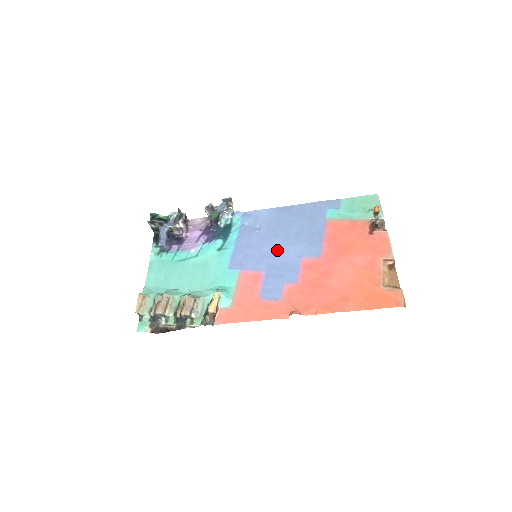
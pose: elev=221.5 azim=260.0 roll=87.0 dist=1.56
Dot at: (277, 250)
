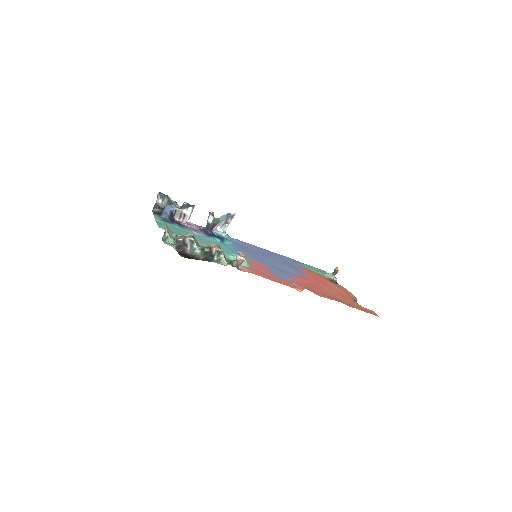
Dot at: (270, 261)
